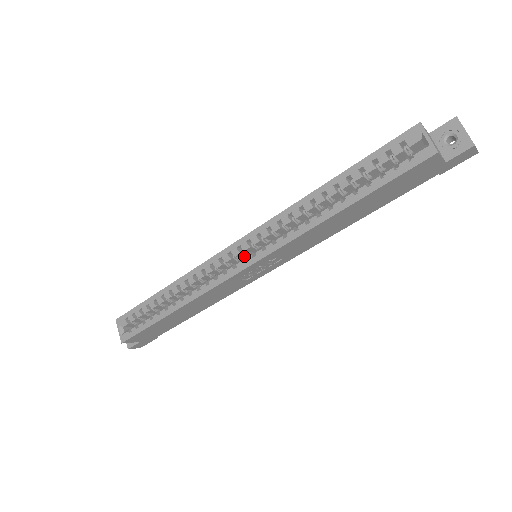
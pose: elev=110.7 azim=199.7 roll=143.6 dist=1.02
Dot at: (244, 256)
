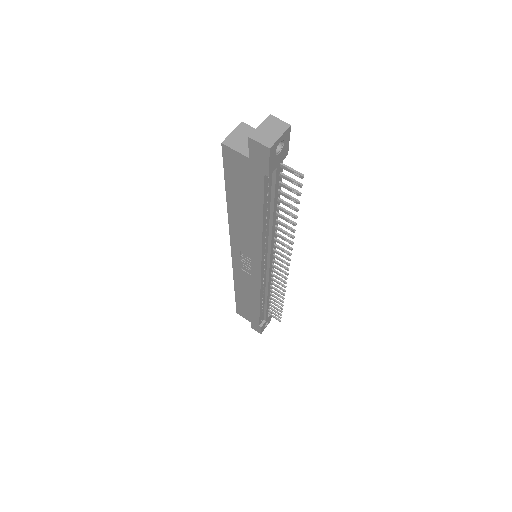
Dot at: occluded
